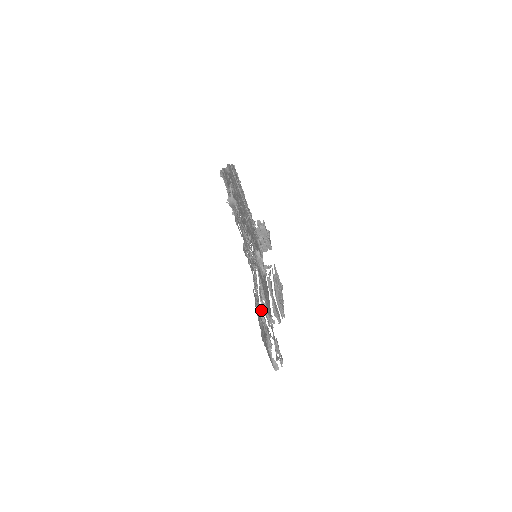
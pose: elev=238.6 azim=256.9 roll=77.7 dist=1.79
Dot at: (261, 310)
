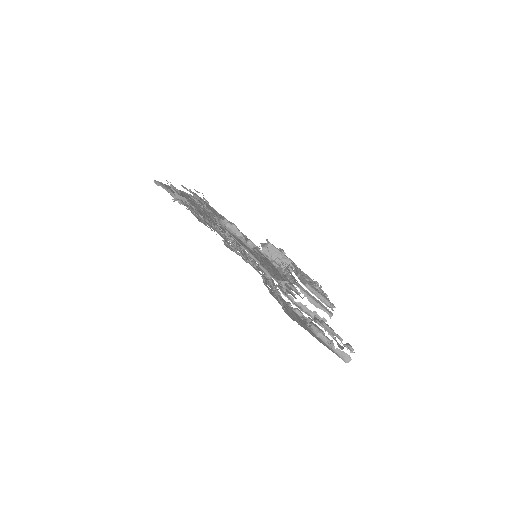
Dot at: (288, 302)
